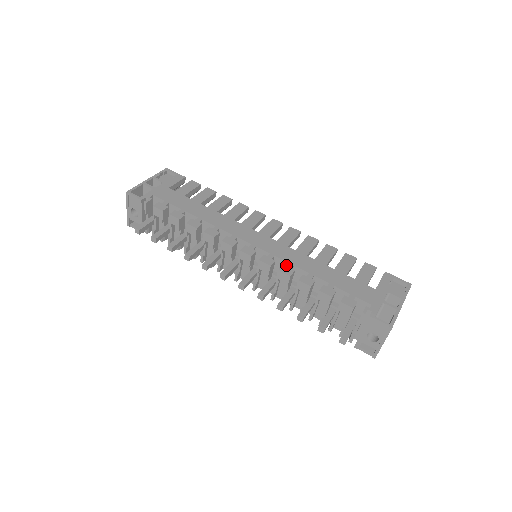
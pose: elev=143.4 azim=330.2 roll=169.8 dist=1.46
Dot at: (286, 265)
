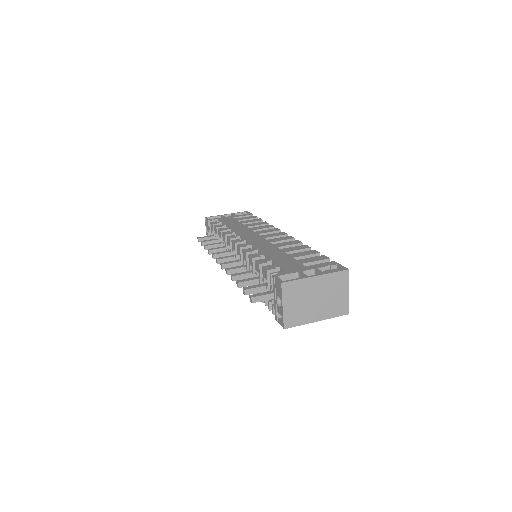
Dot at: occluded
